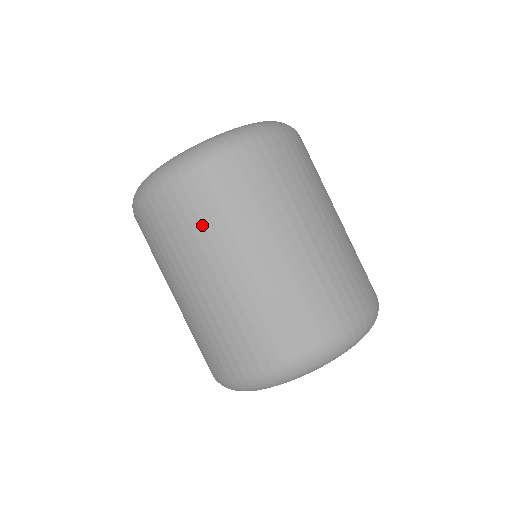
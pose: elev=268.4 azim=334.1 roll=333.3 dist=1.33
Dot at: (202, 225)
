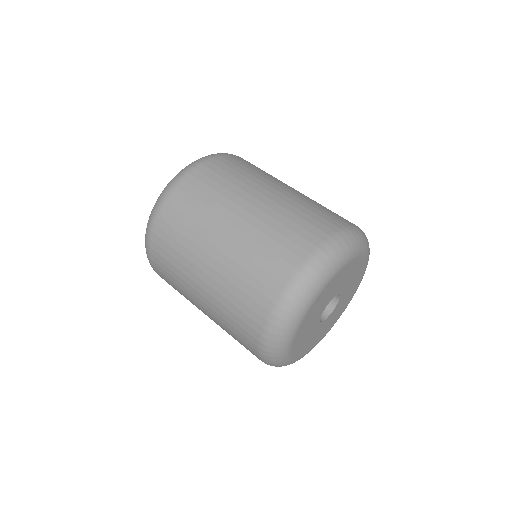
Dot at: (191, 219)
